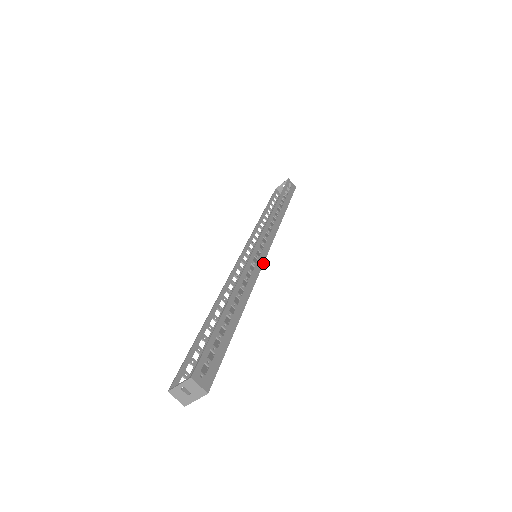
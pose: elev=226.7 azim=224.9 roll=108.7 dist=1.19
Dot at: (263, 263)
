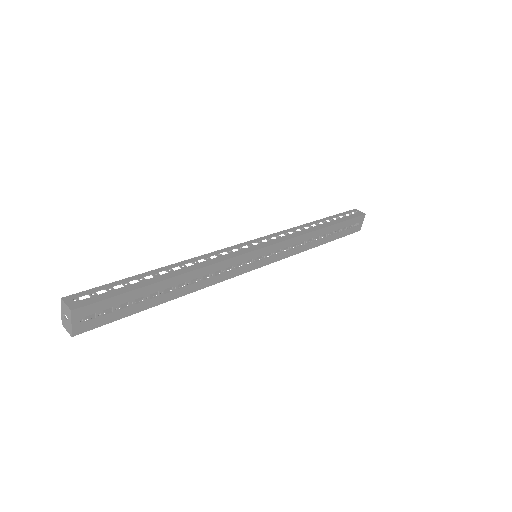
Dot at: (246, 253)
